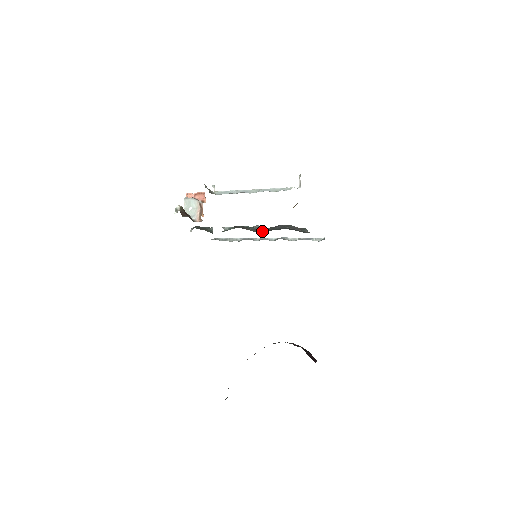
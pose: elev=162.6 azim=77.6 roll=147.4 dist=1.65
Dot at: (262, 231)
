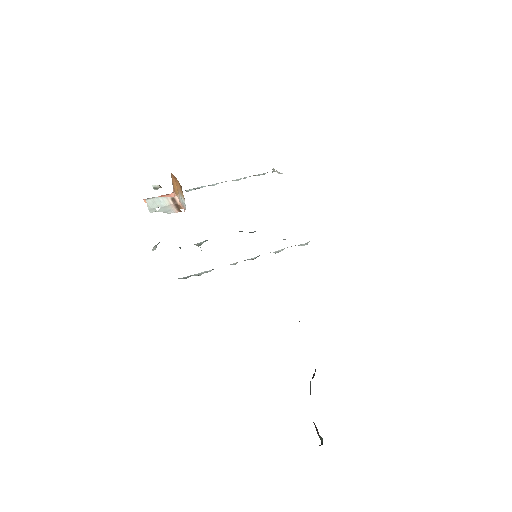
Dot at: occluded
